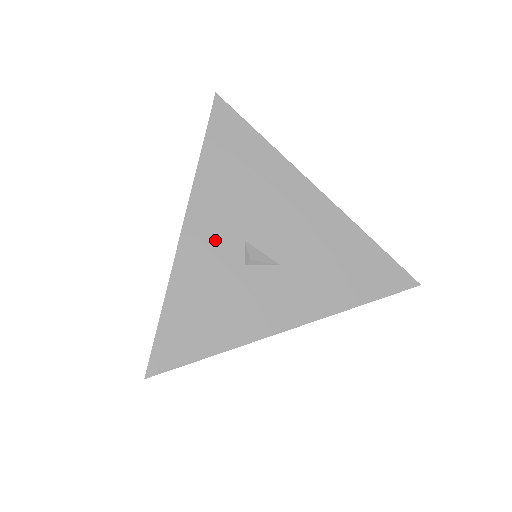
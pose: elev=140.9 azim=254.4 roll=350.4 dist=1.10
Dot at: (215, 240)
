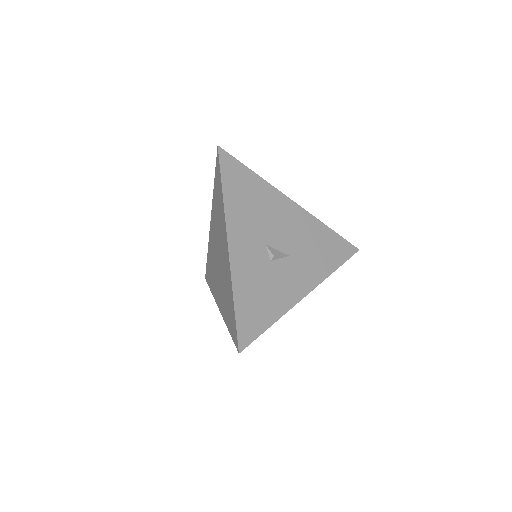
Dot at: (249, 248)
